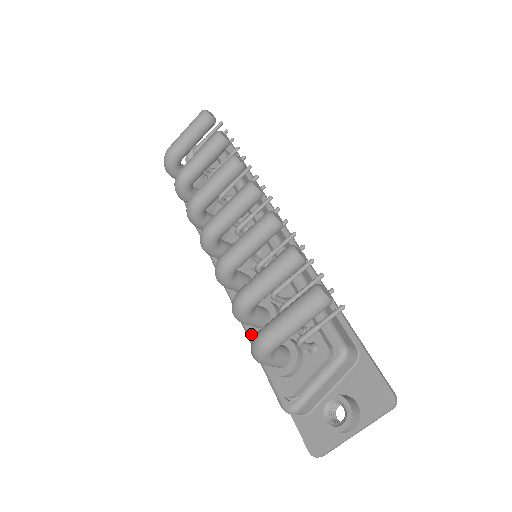
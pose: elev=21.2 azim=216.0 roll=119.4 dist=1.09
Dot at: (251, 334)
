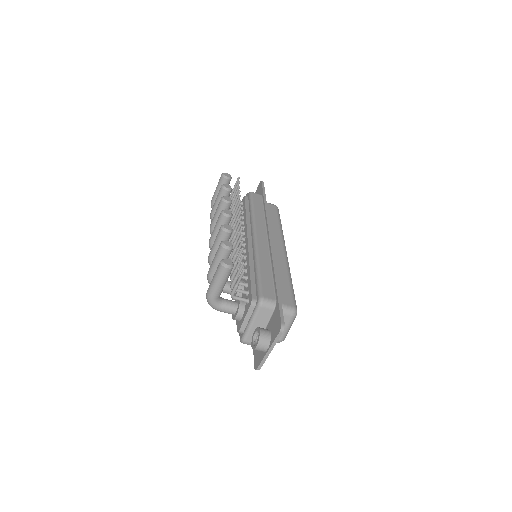
Dot at: occluded
